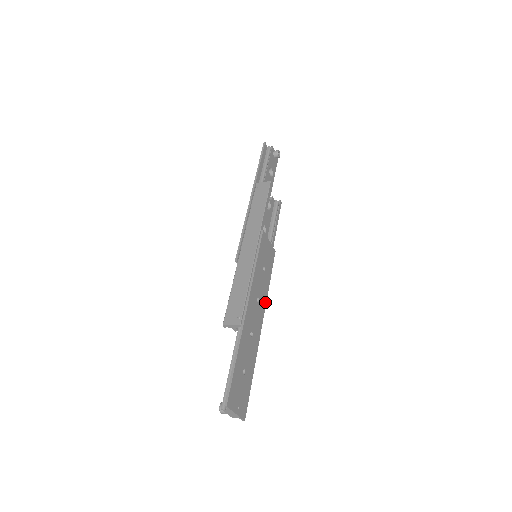
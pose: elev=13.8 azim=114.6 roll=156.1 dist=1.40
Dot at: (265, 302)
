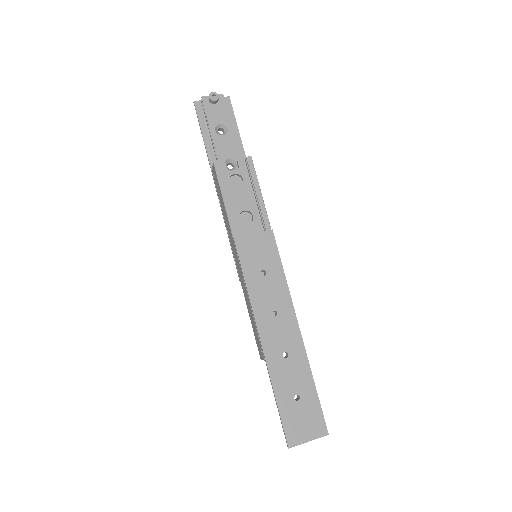
Dot at: (289, 301)
